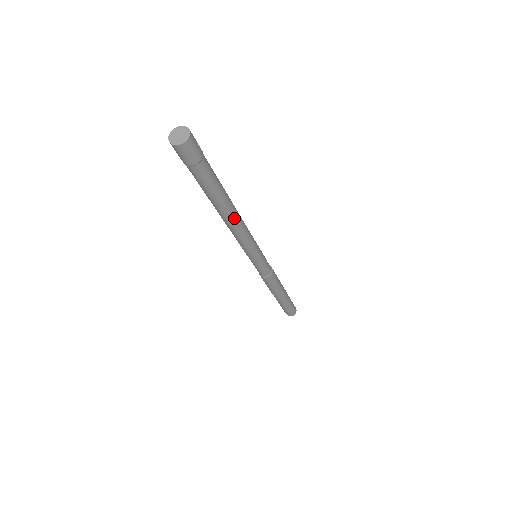
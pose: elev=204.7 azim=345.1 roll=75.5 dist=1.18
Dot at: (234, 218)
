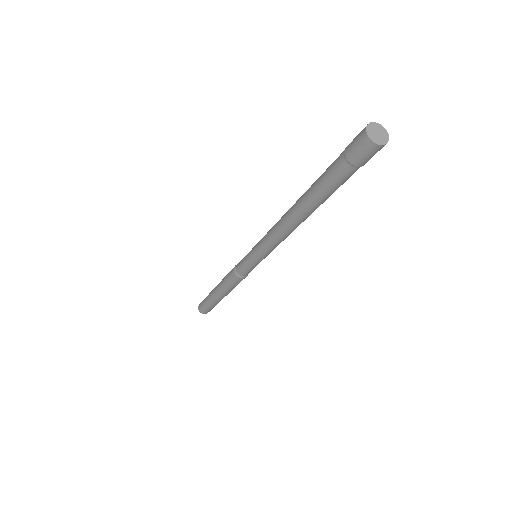
Dot at: occluded
